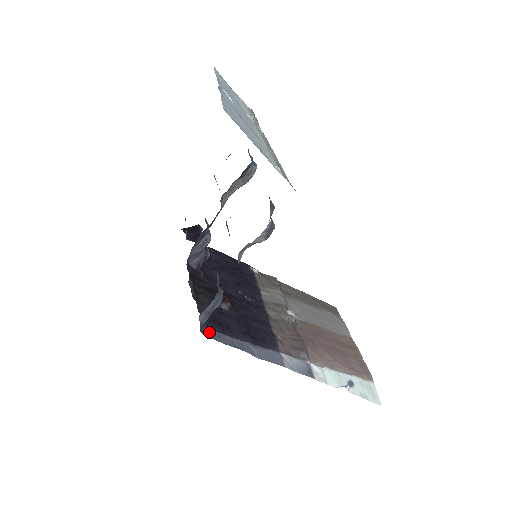
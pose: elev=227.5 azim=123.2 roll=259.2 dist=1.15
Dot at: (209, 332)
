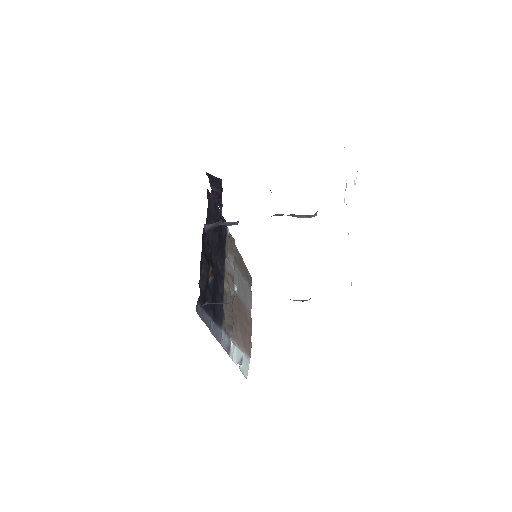
Dot at: (198, 307)
